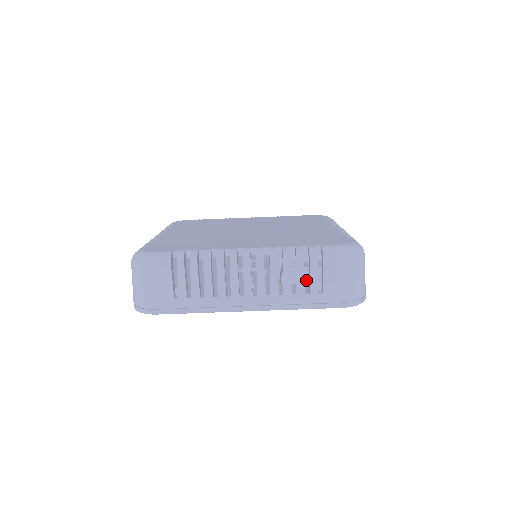
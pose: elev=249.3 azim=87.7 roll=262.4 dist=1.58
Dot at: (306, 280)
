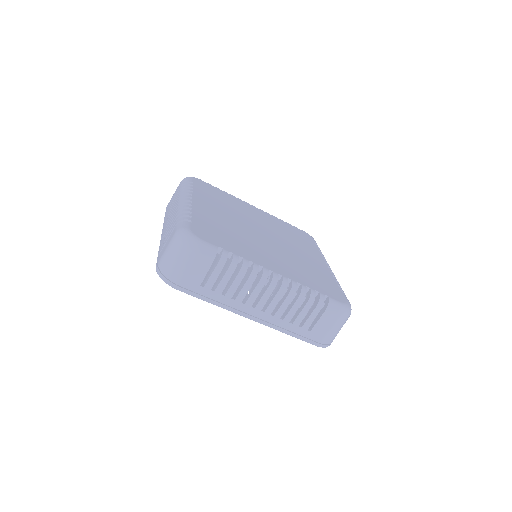
Dot at: occluded
